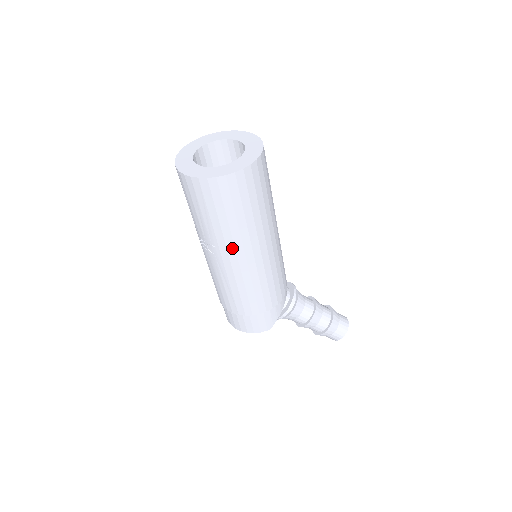
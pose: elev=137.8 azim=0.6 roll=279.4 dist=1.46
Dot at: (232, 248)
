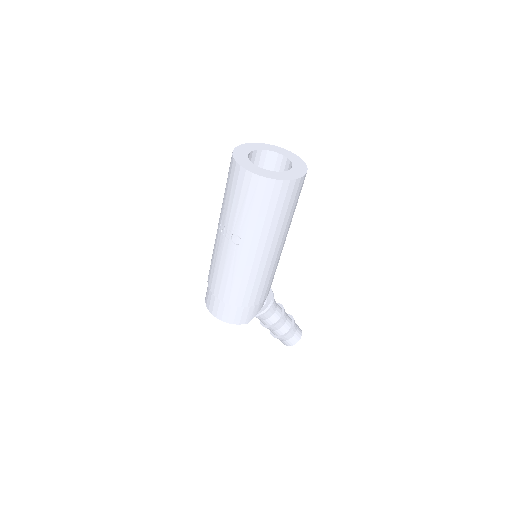
Dot at: (256, 242)
